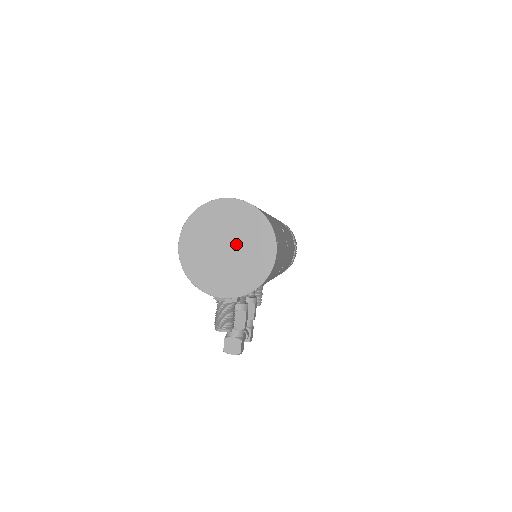
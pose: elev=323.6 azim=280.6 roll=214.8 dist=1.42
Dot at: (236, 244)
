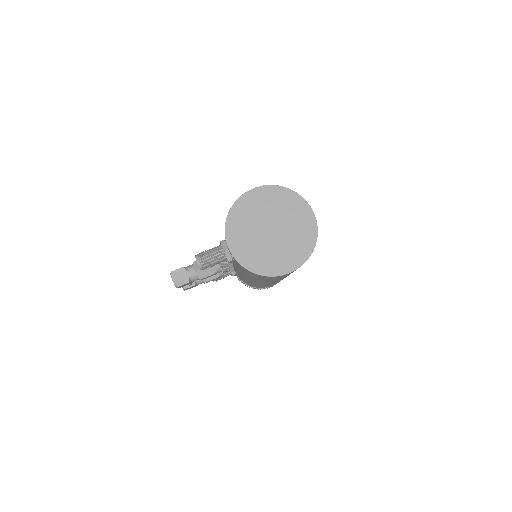
Dot at: (279, 236)
